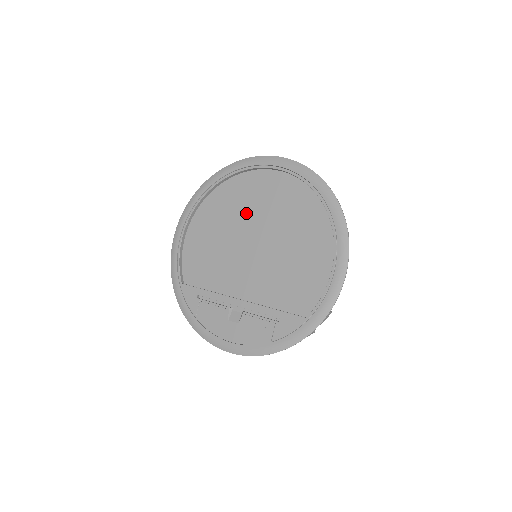
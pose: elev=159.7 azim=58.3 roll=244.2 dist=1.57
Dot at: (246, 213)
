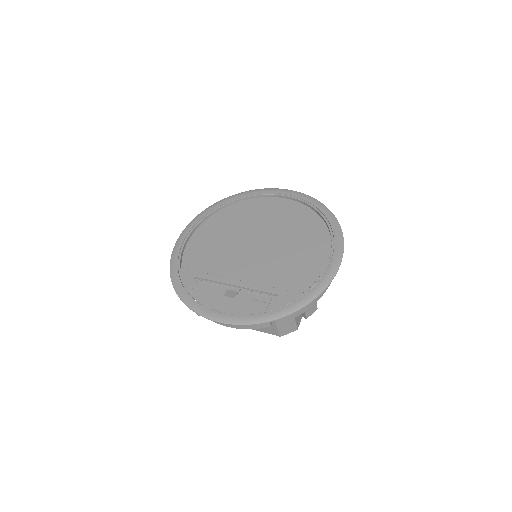
Dot at: (254, 223)
